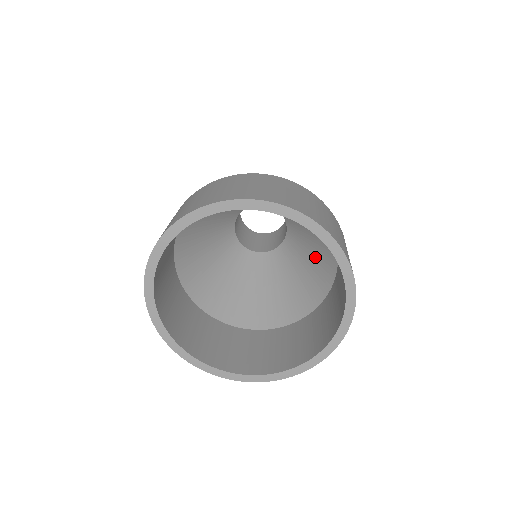
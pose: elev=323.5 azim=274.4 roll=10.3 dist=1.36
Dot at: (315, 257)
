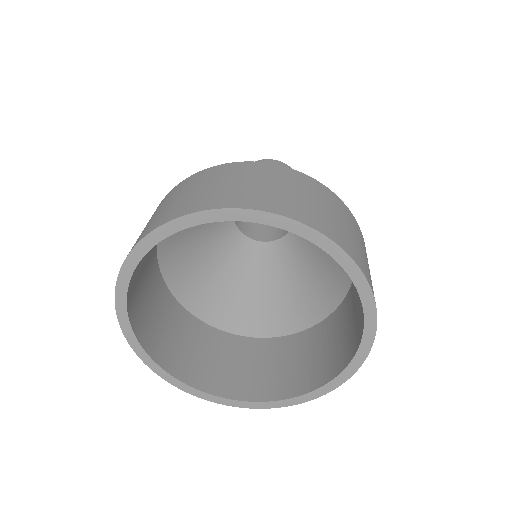
Dot at: (327, 257)
